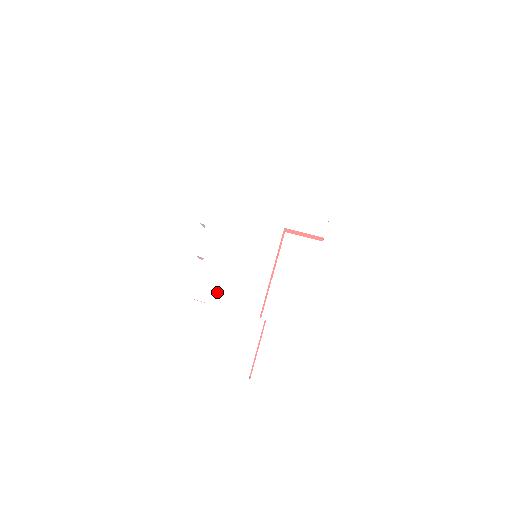
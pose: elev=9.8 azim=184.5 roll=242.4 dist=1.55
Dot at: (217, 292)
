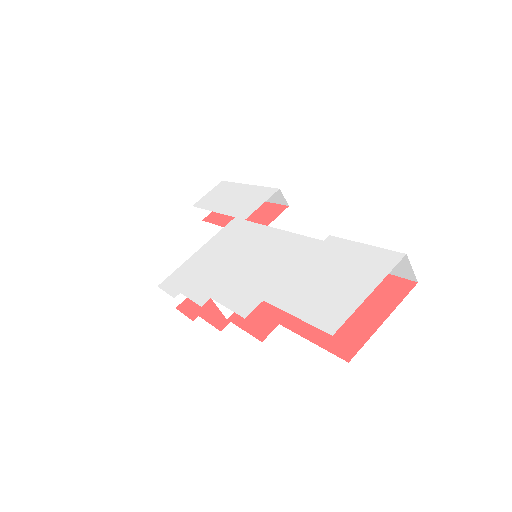
Dot at: (259, 286)
